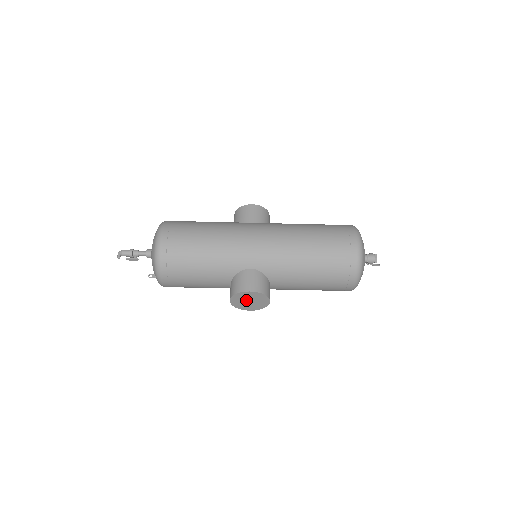
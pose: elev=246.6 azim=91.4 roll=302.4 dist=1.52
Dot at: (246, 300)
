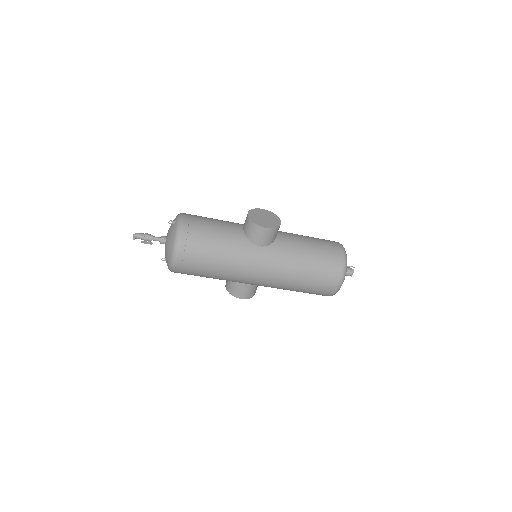
Dot at: occluded
